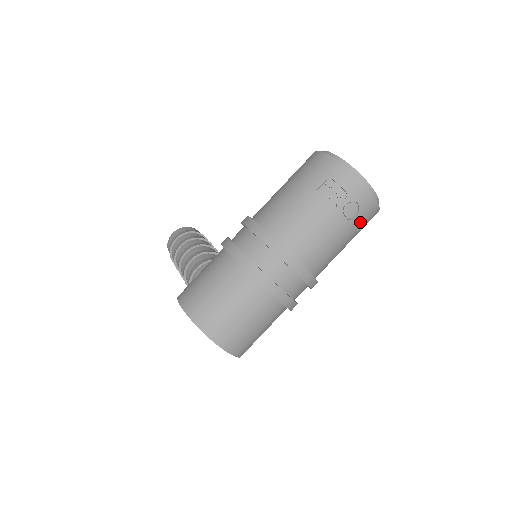
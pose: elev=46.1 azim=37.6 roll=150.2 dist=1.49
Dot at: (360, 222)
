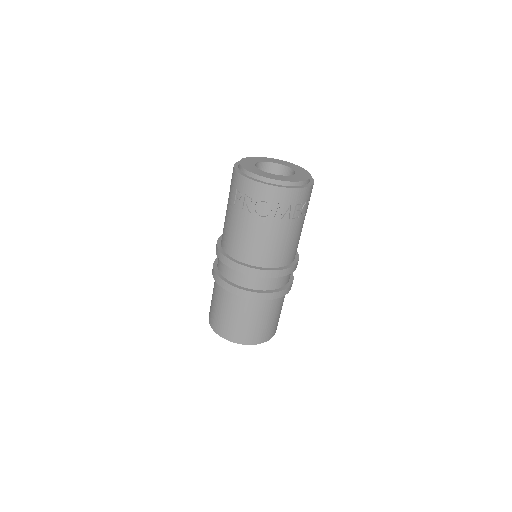
Dot at: (283, 210)
